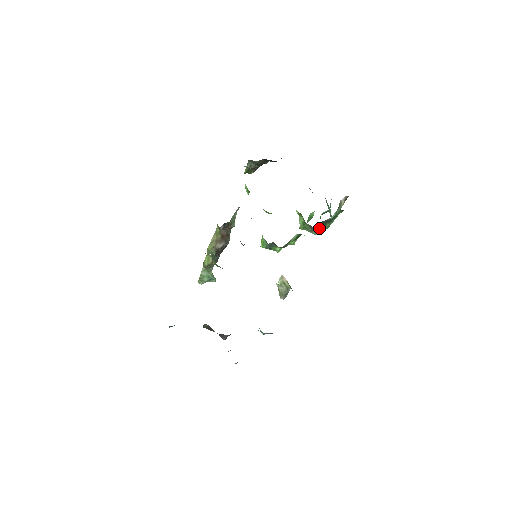
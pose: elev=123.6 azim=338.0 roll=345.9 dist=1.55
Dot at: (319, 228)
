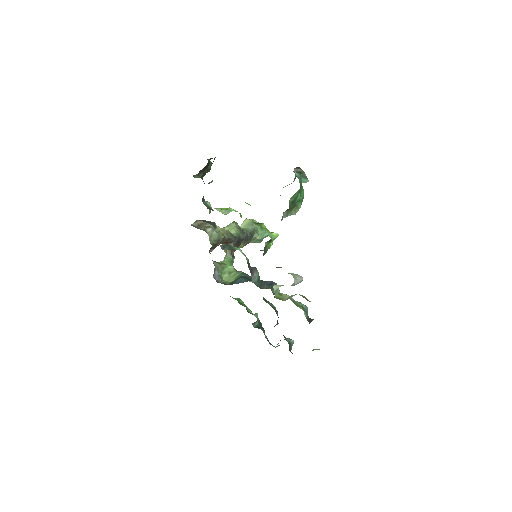
Dot at: (290, 211)
